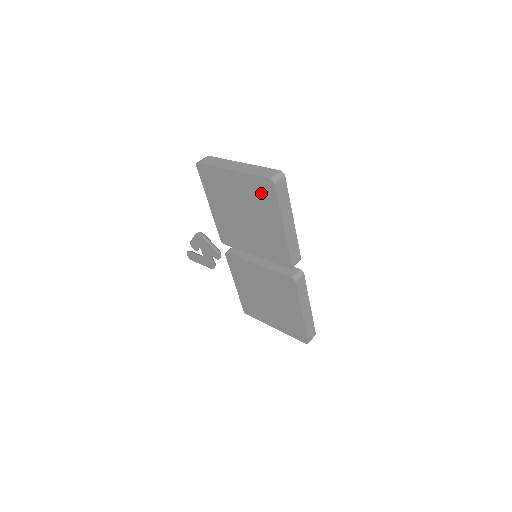
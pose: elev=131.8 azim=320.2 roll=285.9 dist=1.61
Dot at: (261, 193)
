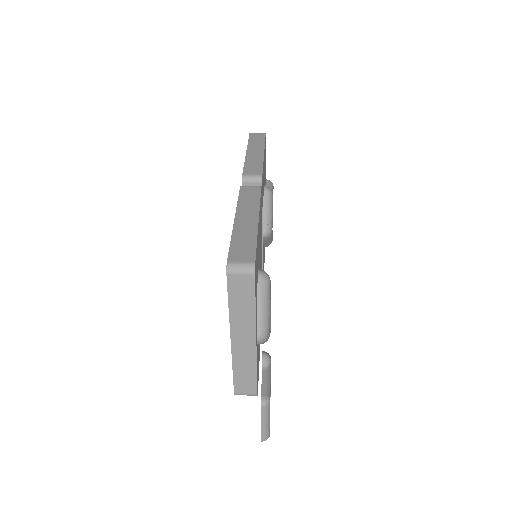
Dot at: occluded
